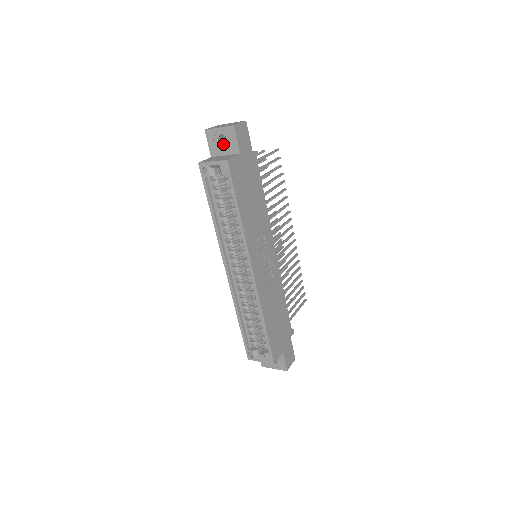
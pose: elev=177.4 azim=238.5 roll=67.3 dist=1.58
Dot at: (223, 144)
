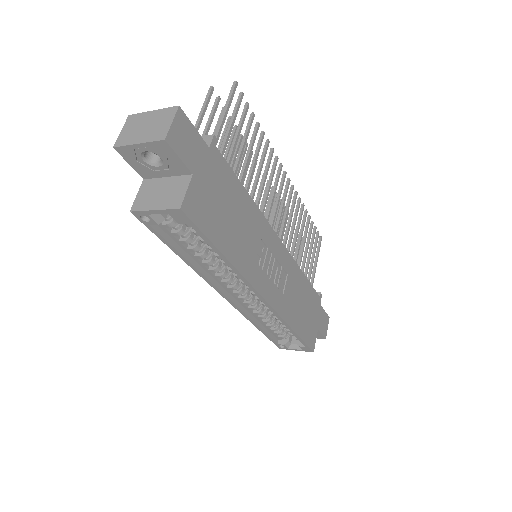
Dot at: (156, 161)
